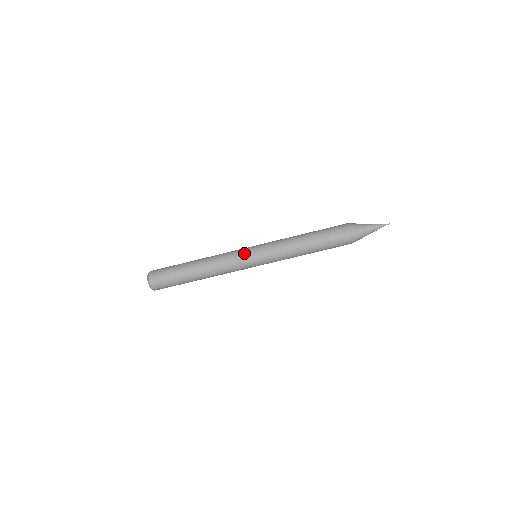
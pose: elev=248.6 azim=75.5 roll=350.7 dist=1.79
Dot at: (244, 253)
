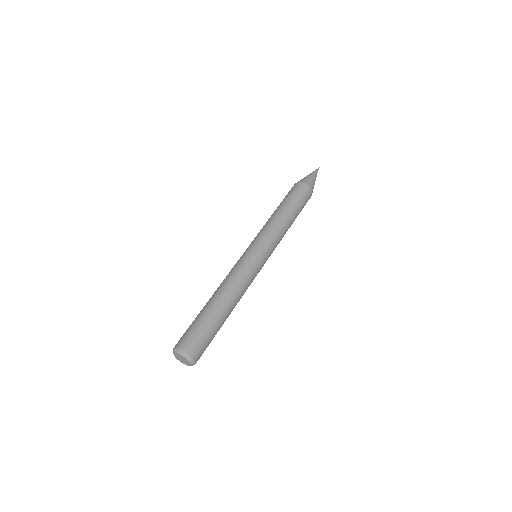
Dot at: (244, 255)
